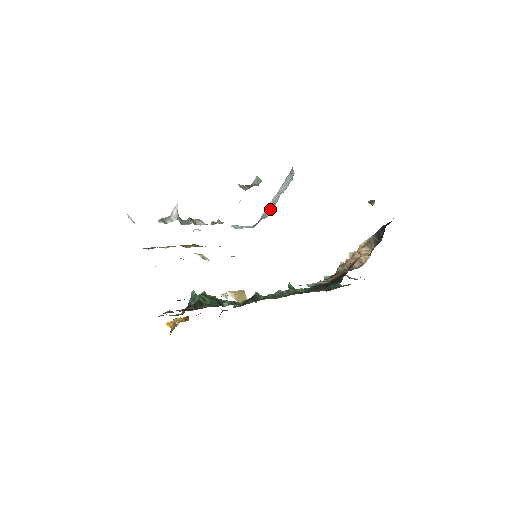
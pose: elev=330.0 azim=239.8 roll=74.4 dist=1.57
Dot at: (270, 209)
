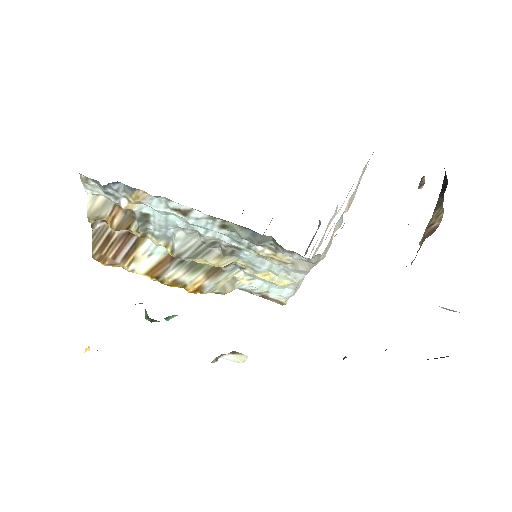
Dot at: occluded
